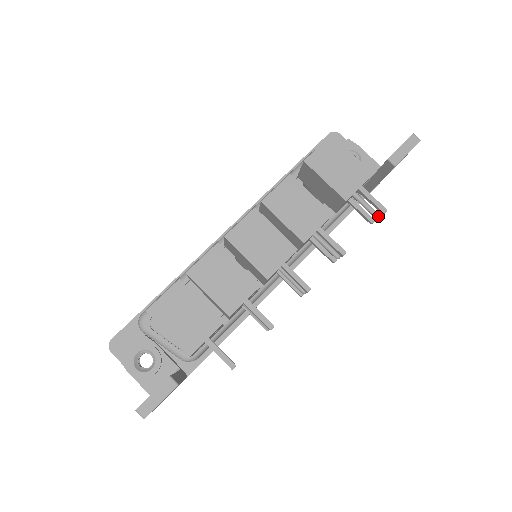
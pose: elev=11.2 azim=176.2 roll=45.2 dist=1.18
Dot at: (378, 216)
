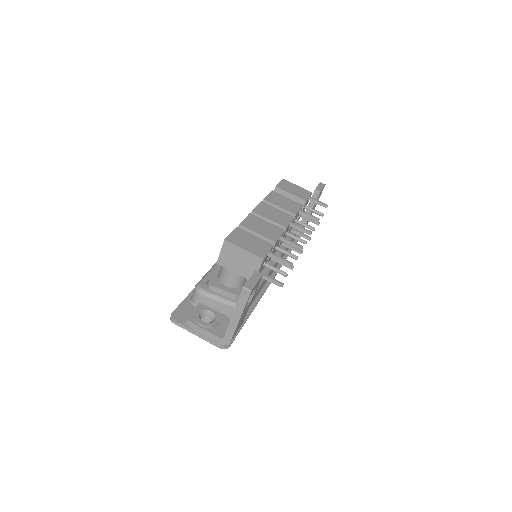
Dot at: (323, 214)
